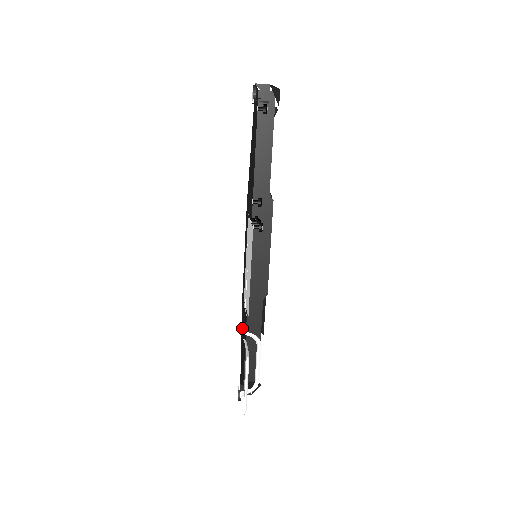
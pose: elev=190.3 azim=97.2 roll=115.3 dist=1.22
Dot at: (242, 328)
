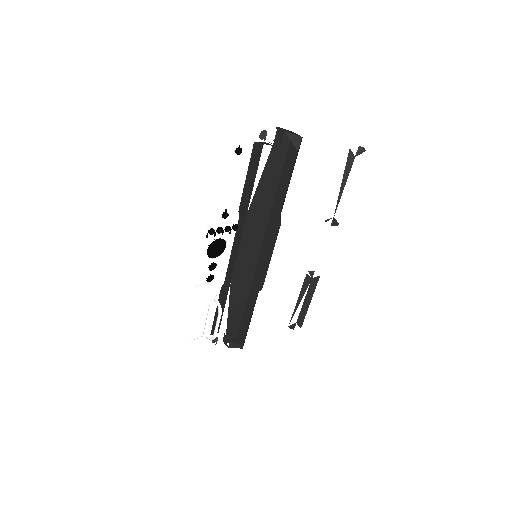
Dot at: (233, 299)
